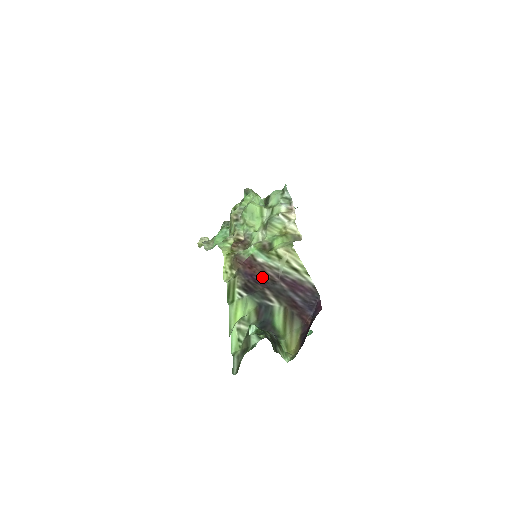
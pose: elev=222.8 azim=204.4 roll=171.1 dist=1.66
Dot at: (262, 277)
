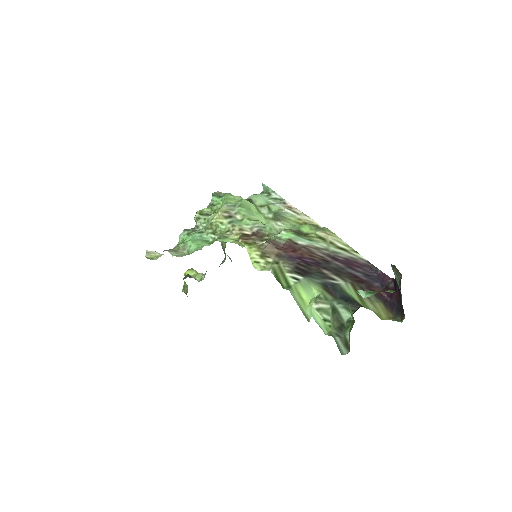
Dot at: (313, 258)
